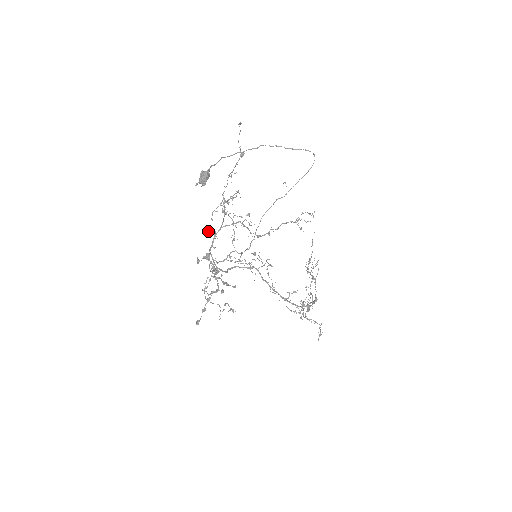
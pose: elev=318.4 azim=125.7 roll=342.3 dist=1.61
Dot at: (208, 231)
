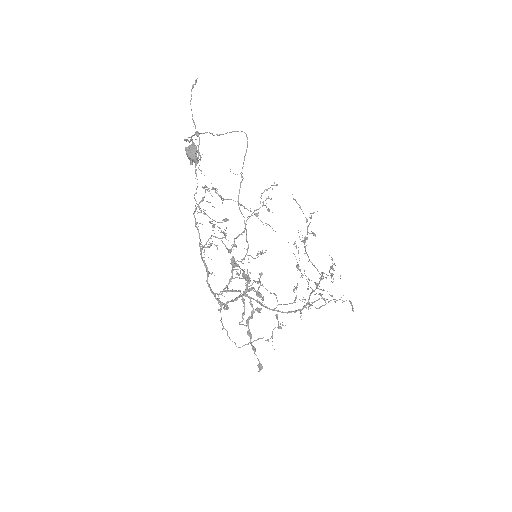
Dot at: occluded
